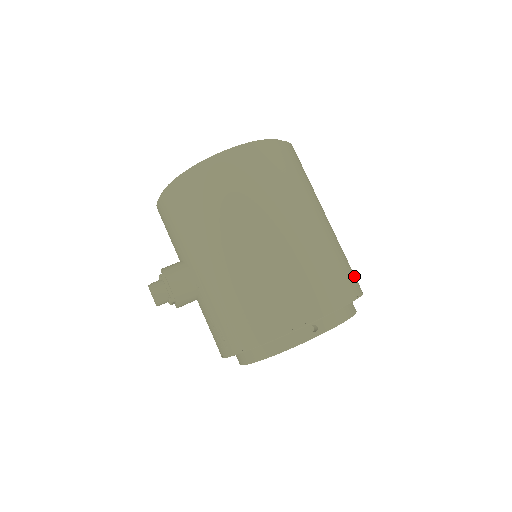
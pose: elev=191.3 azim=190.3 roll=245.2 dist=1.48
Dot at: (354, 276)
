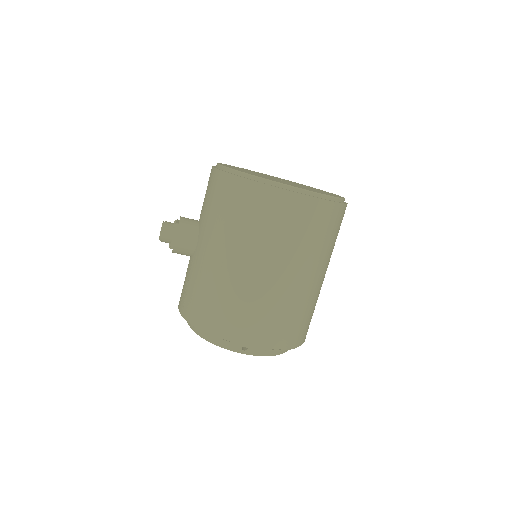
Dot at: (306, 329)
